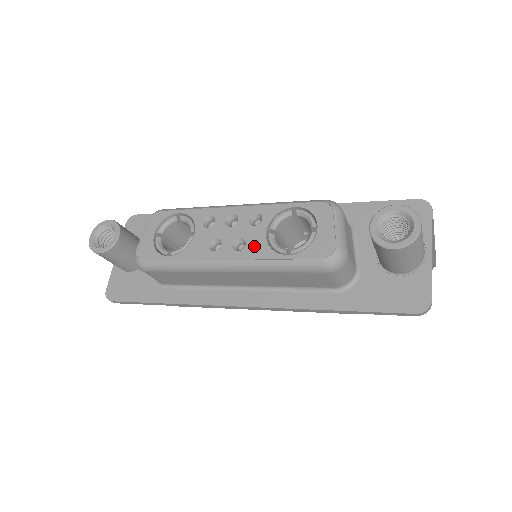
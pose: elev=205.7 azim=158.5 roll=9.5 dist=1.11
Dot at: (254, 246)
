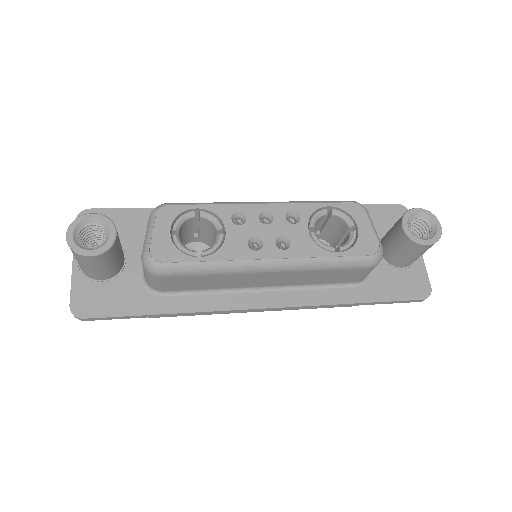
Dot at: (301, 244)
